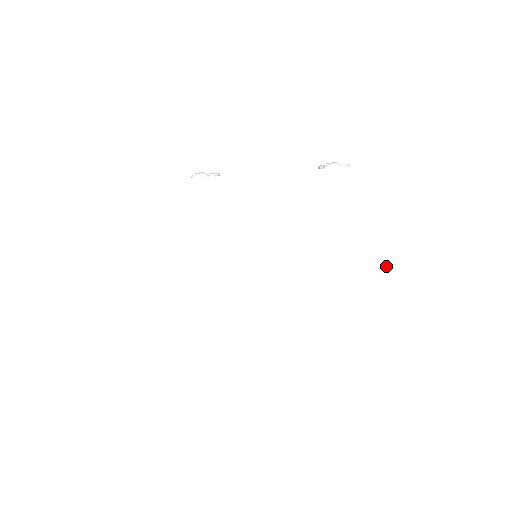
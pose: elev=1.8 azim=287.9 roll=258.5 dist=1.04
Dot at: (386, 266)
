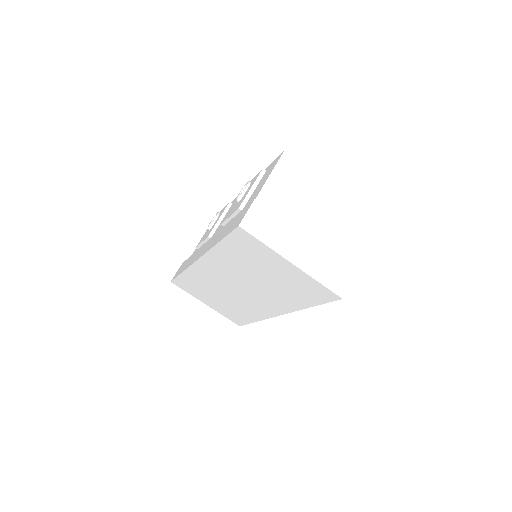
Dot at: (271, 271)
